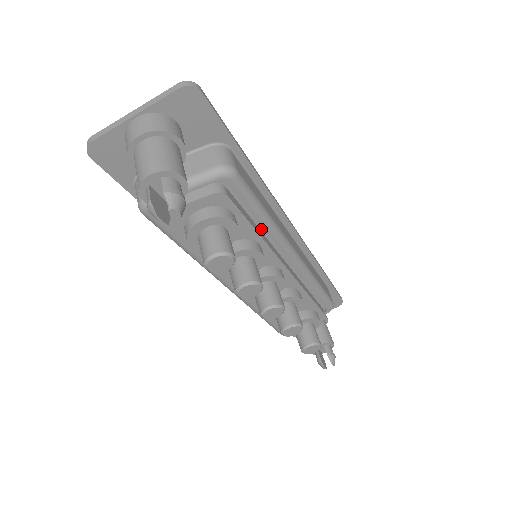
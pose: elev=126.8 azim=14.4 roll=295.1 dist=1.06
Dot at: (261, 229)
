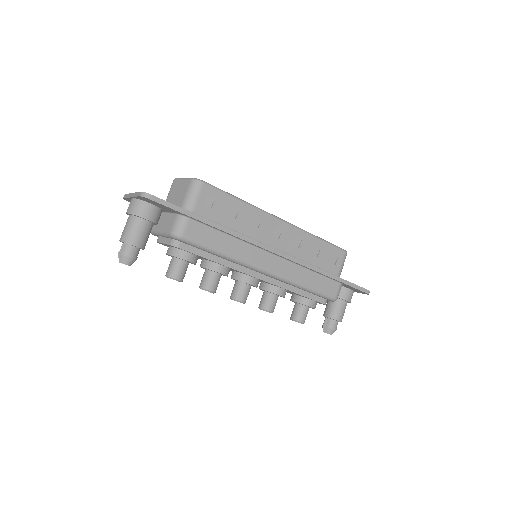
Dot at: occluded
